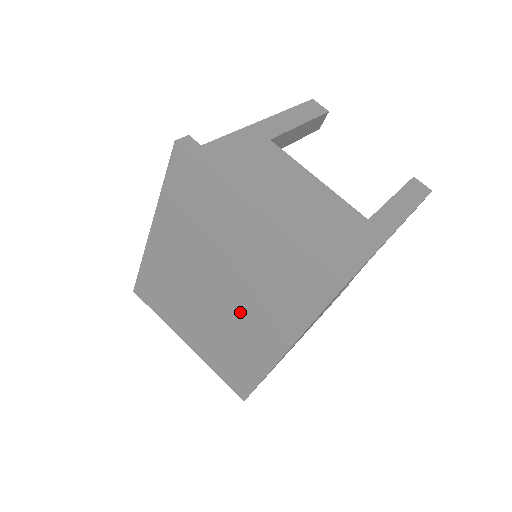
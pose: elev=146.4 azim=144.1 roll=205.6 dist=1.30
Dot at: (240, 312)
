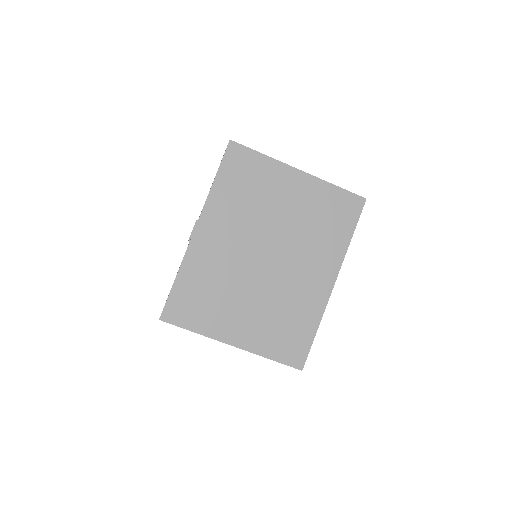
Dot at: (293, 266)
